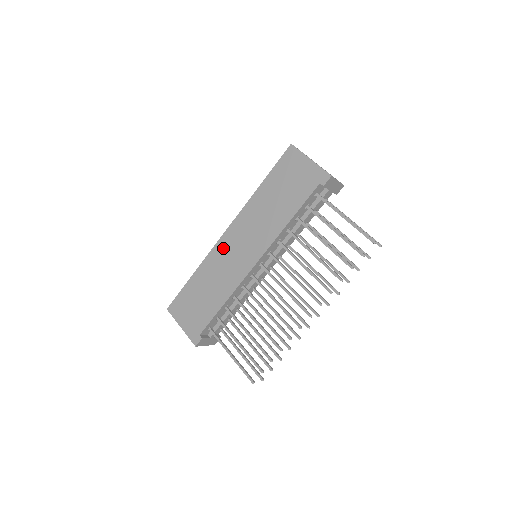
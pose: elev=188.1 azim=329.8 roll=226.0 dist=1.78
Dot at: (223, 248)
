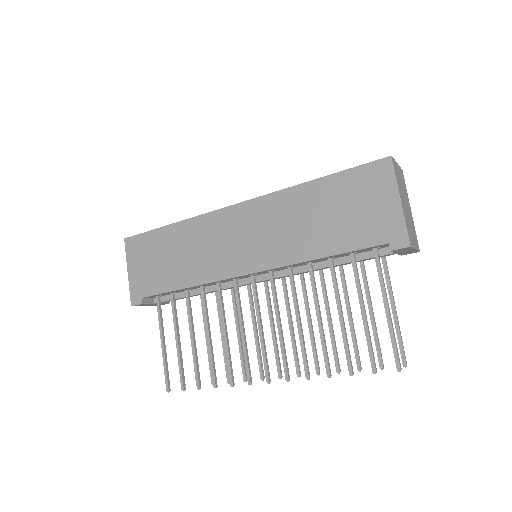
Dot at: (222, 222)
